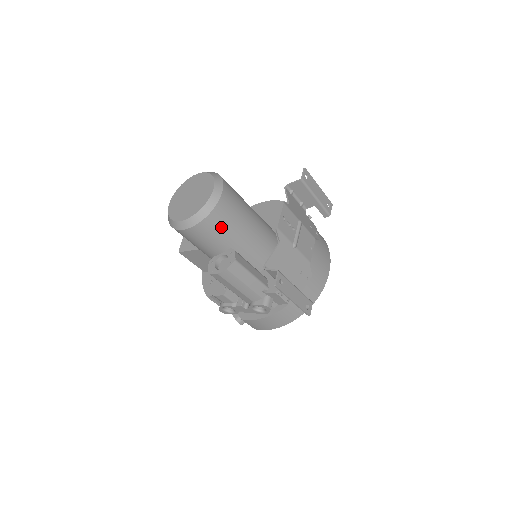
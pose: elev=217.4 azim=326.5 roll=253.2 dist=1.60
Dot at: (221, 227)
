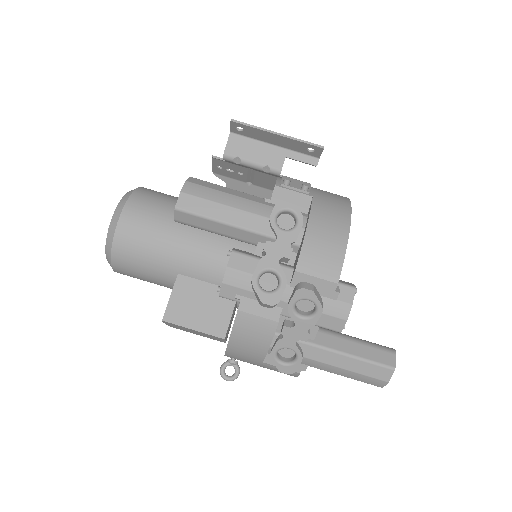
Dot at: (162, 197)
